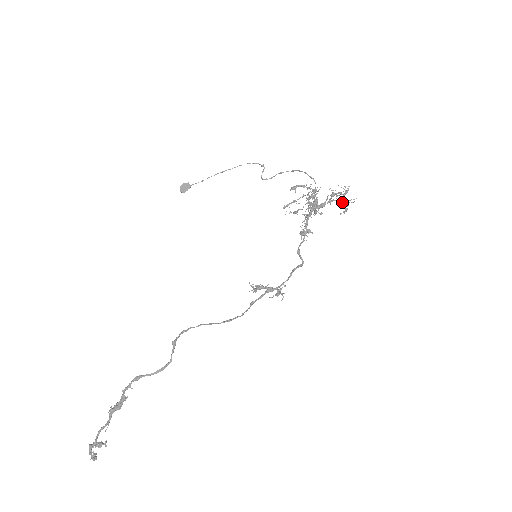
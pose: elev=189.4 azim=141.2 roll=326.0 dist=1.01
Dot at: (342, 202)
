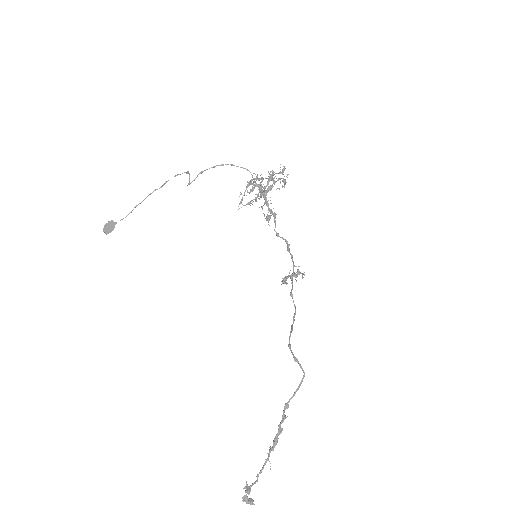
Dot at: (284, 179)
